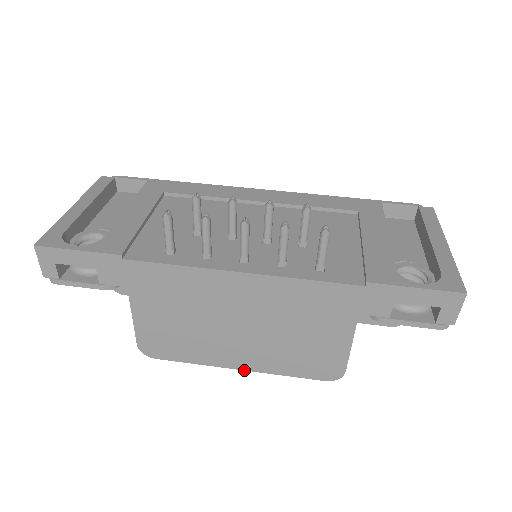
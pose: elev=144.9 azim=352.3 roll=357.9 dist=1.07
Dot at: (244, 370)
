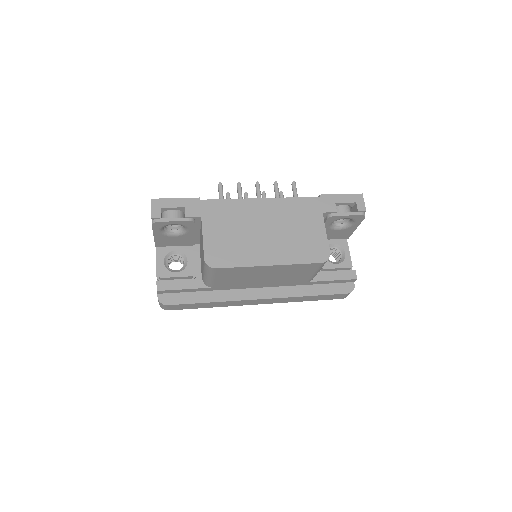
Dot at: (273, 265)
